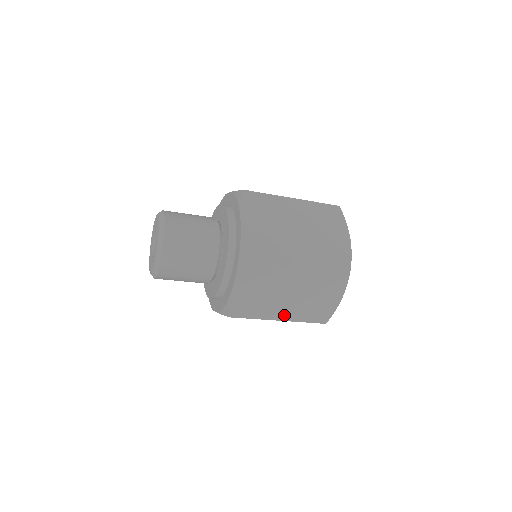
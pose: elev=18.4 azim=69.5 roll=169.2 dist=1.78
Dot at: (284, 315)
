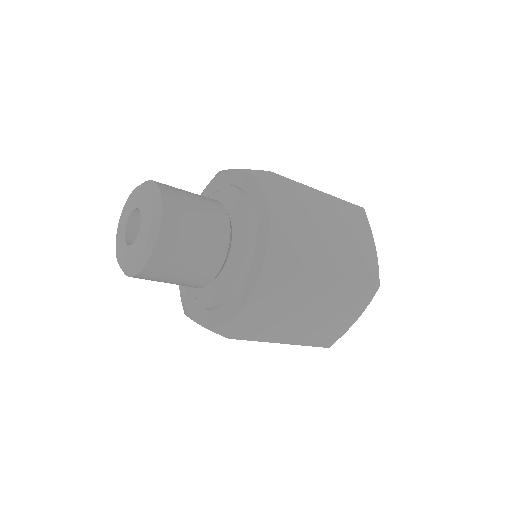
Dot at: (290, 337)
